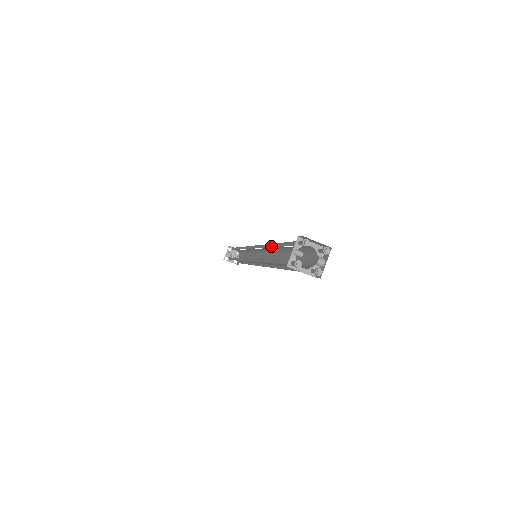
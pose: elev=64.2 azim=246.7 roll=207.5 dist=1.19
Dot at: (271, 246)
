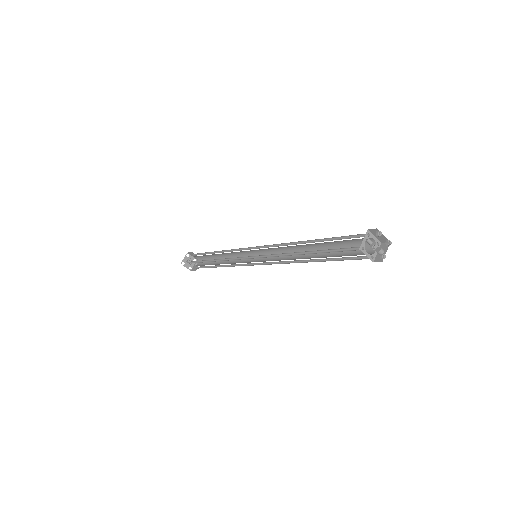
Dot at: (301, 243)
